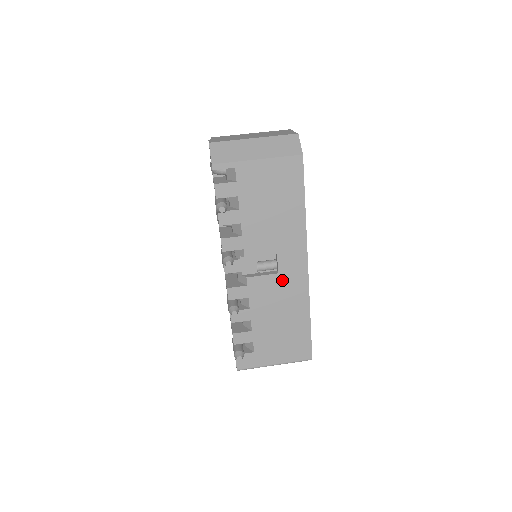
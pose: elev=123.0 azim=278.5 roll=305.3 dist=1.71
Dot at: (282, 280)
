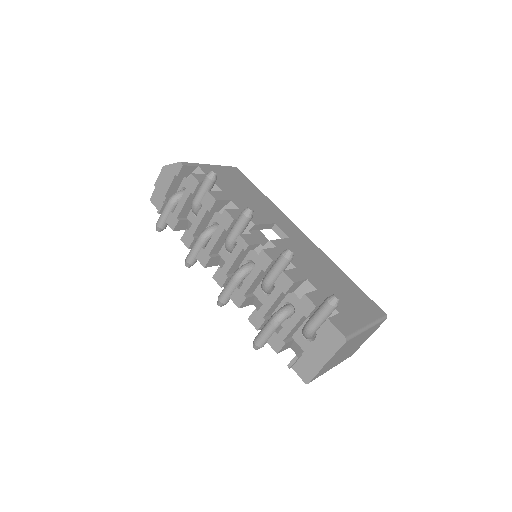
Dot at: (297, 243)
